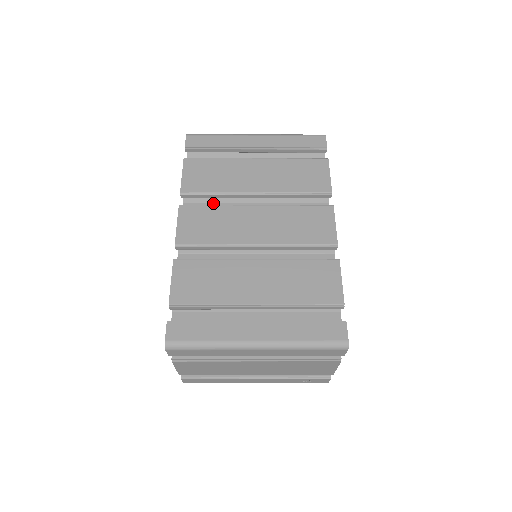
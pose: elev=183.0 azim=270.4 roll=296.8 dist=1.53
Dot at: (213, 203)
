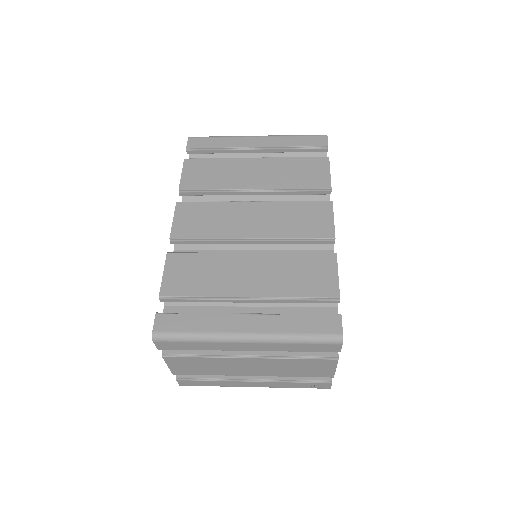
Dot at: occluded
